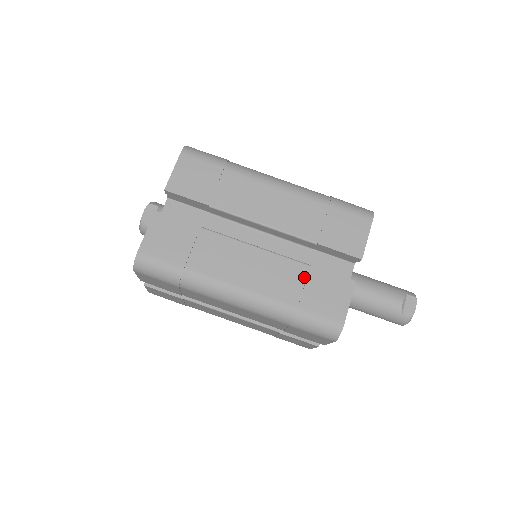
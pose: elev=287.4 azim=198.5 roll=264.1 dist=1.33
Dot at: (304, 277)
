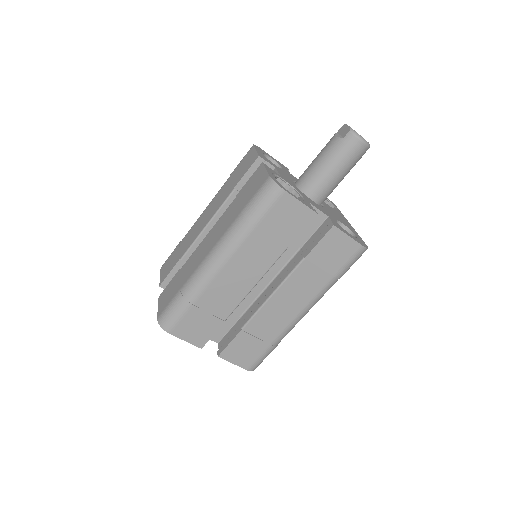
Dot at: (236, 202)
